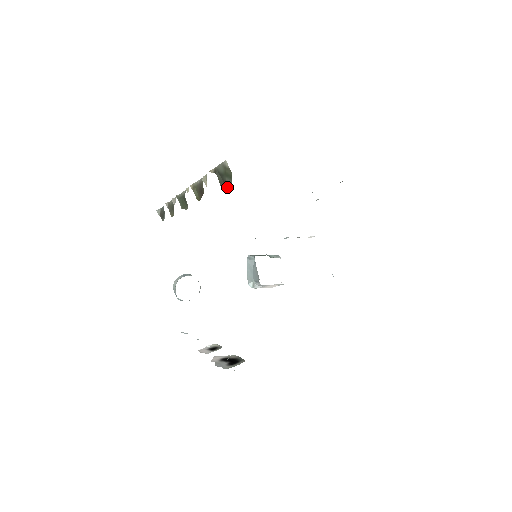
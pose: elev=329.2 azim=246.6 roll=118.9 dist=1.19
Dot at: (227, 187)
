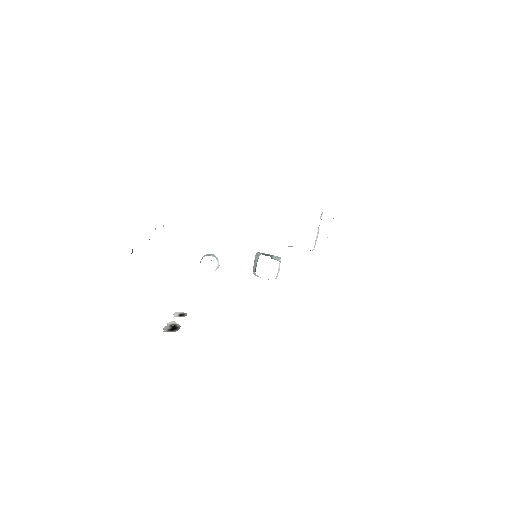
Dot at: occluded
